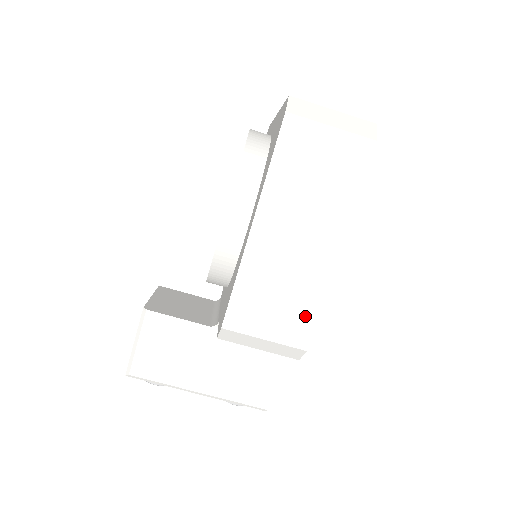
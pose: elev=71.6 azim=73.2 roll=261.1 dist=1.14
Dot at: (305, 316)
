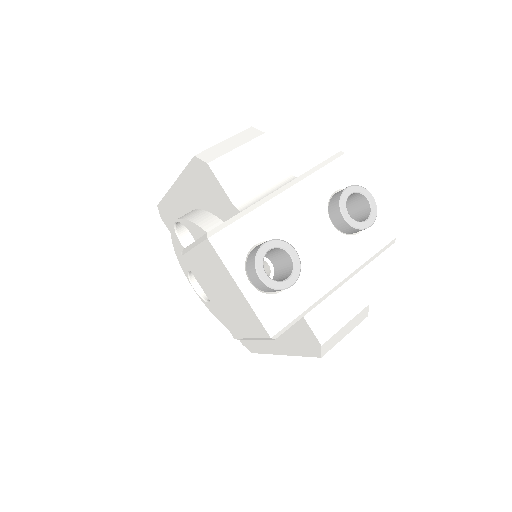
Dot at: occluded
